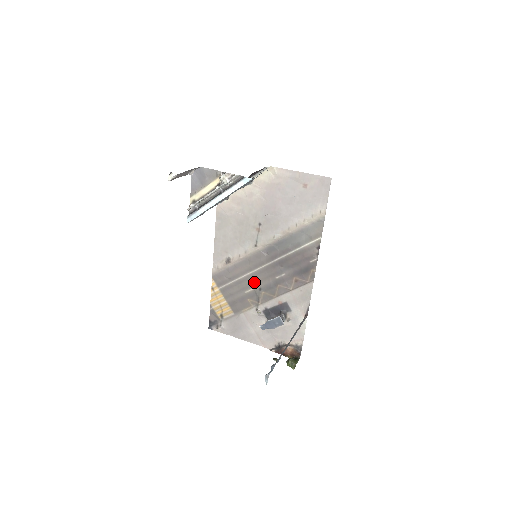
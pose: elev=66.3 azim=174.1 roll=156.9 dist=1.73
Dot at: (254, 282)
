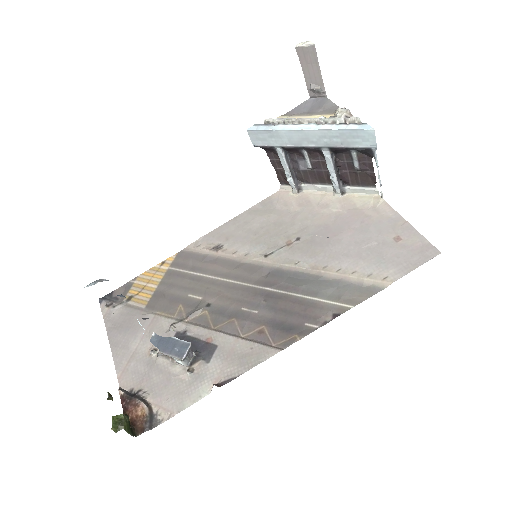
Dot at: (213, 292)
